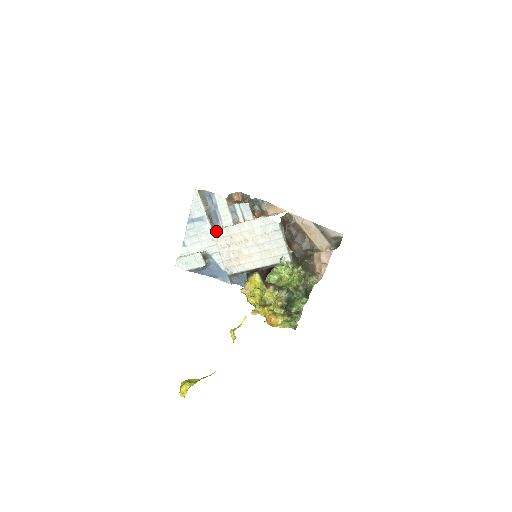
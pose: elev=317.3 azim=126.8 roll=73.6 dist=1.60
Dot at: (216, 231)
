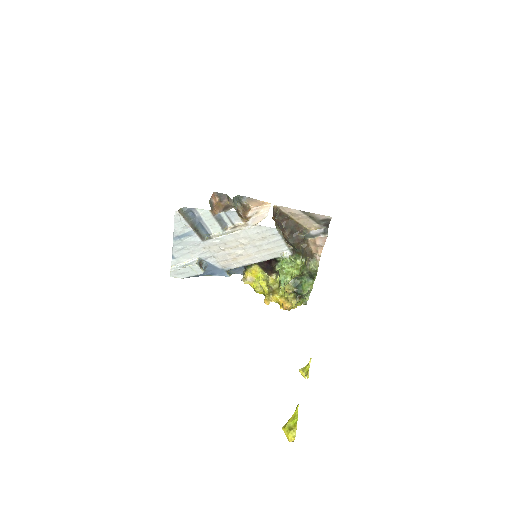
Dot at: (207, 241)
